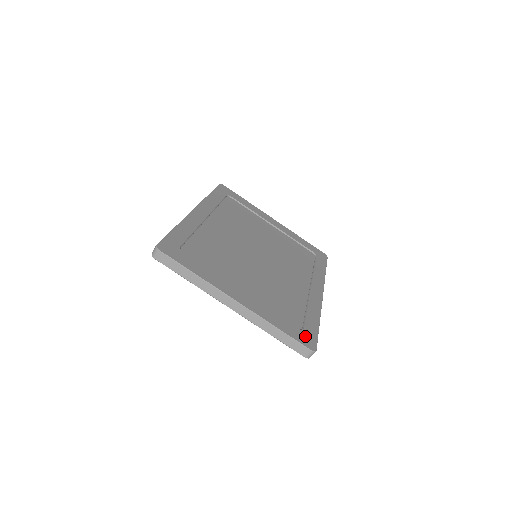
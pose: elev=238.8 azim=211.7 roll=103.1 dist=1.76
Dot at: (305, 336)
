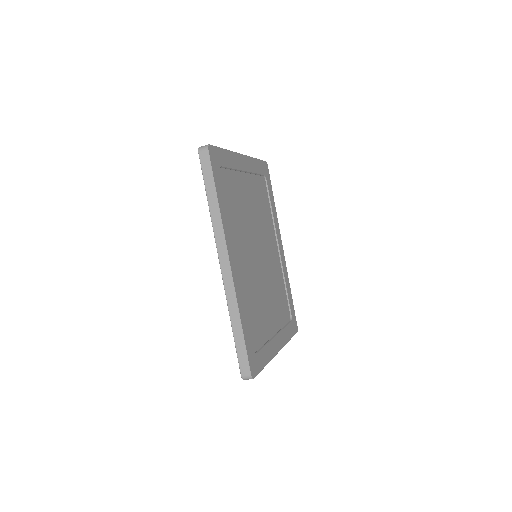
Dot at: (294, 323)
